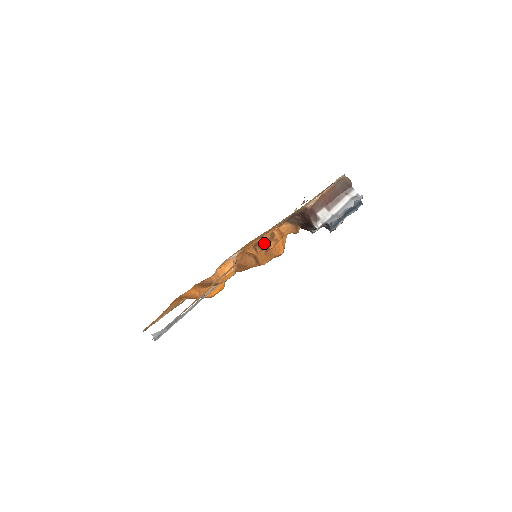
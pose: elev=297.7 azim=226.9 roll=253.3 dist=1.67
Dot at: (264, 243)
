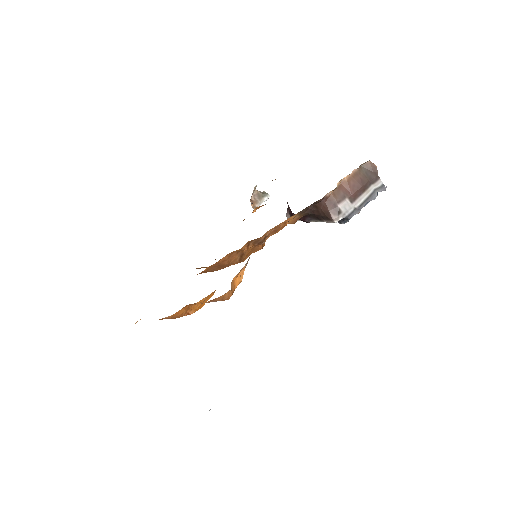
Dot at: (263, 238)
